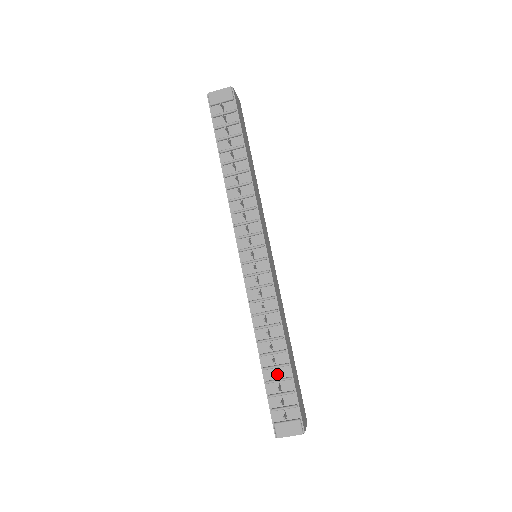
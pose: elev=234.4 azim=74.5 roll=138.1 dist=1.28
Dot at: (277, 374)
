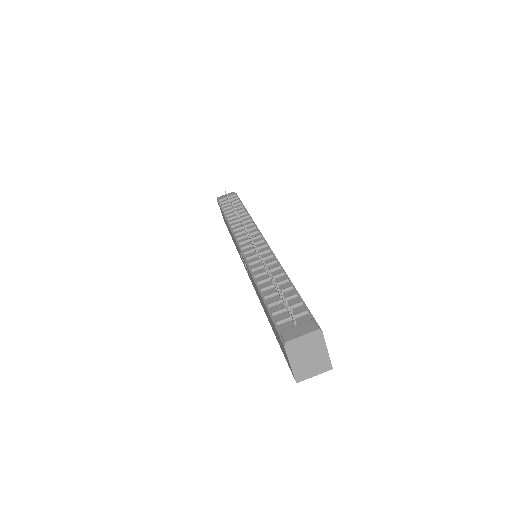
Dot at: (280, 293)
